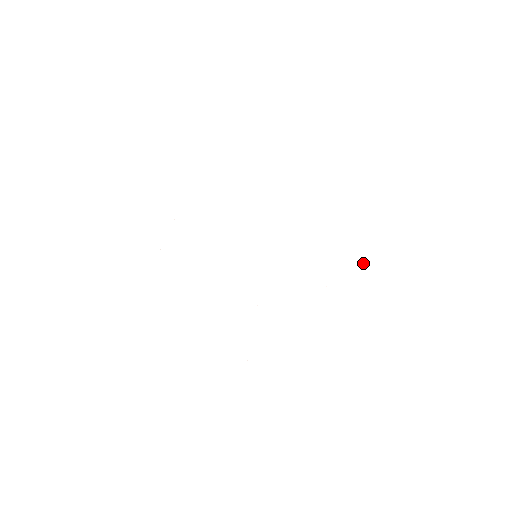
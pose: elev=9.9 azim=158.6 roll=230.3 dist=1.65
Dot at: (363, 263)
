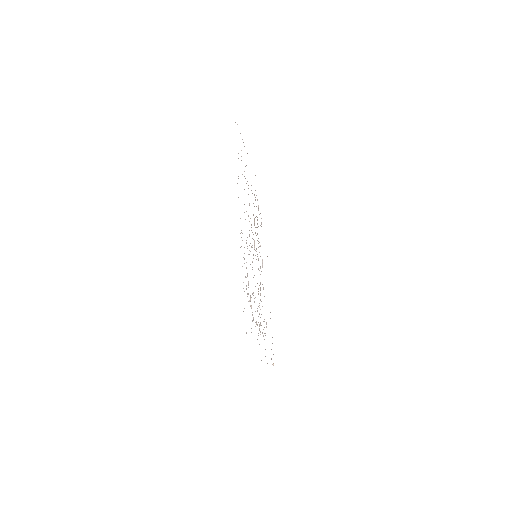
Dot at: occluded
